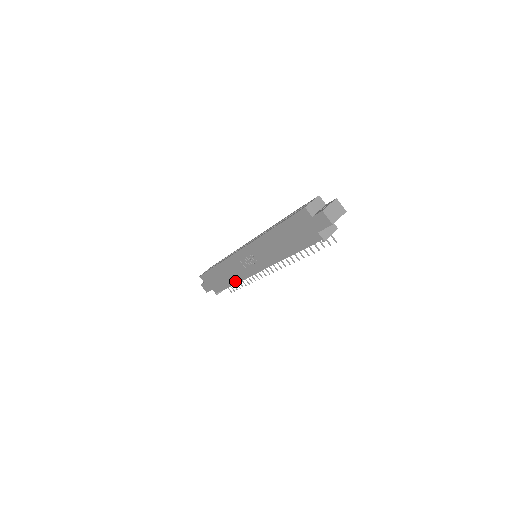
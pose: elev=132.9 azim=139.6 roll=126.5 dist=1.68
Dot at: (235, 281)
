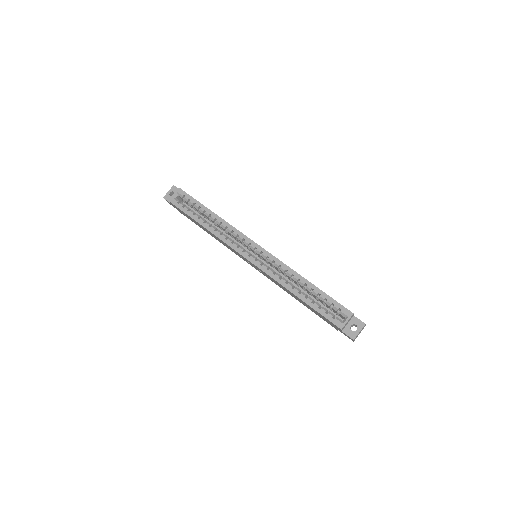
Dot at: occluded
